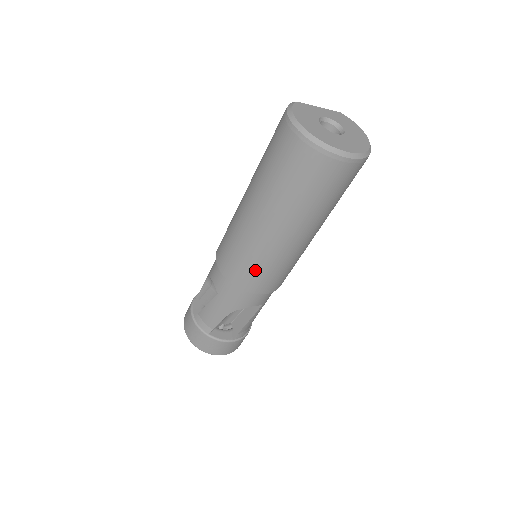
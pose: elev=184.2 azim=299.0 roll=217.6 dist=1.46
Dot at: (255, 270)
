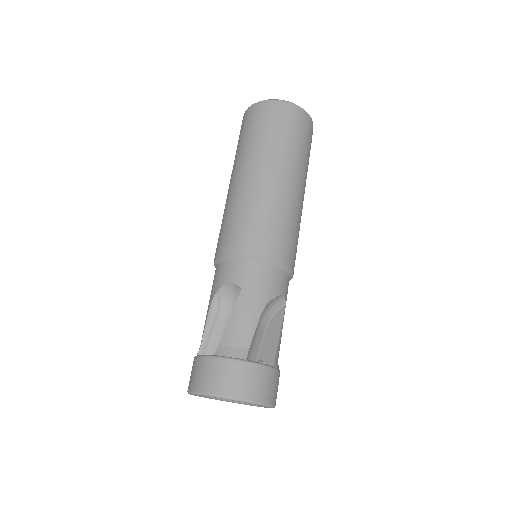
Dot at: (276, 229)
